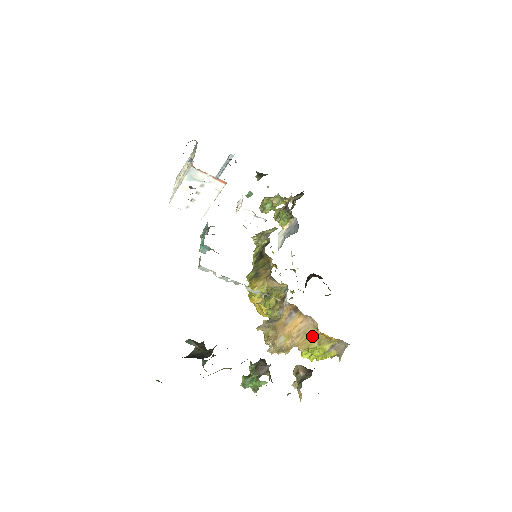
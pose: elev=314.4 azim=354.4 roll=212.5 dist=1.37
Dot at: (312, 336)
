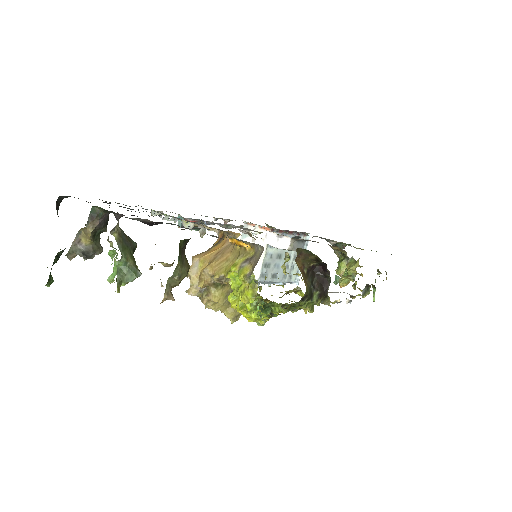
Dot at: (230, 257)
